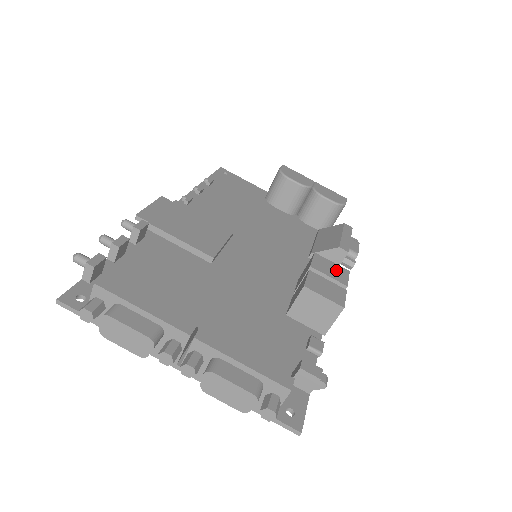
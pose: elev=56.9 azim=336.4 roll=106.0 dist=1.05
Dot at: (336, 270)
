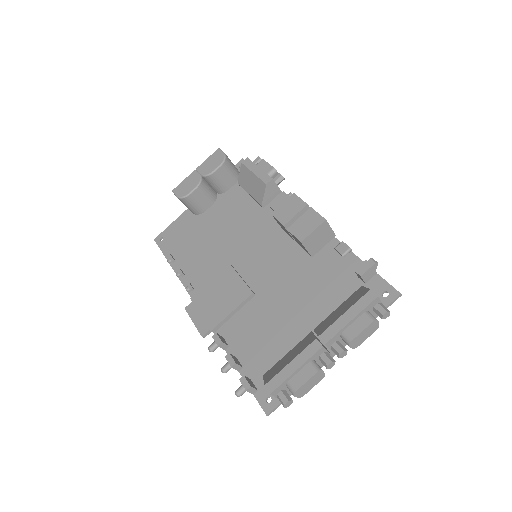
Dot at: (291, 205)
